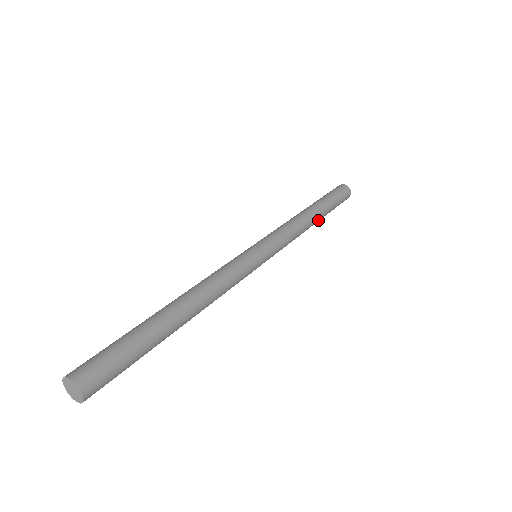
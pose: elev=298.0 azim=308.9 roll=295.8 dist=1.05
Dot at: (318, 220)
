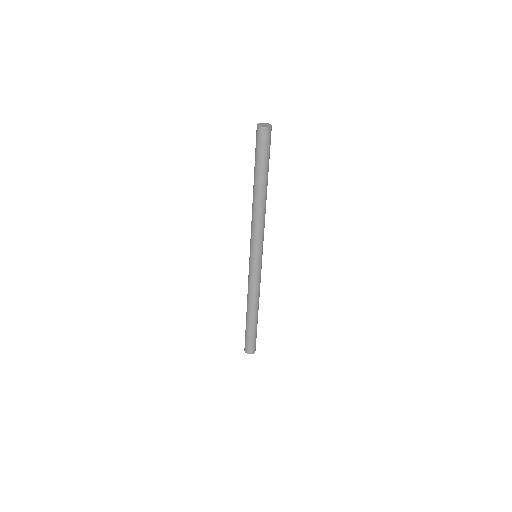
Dot at: occluded
